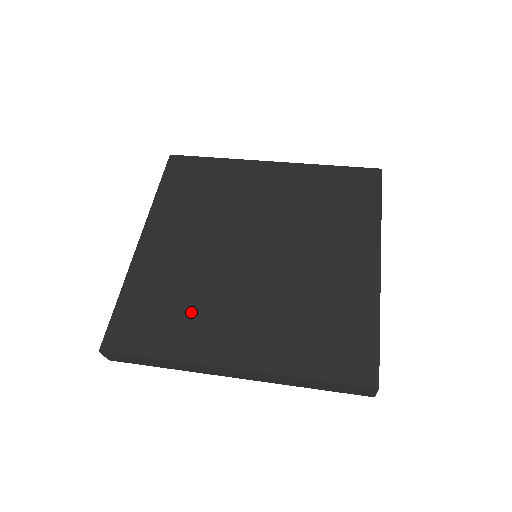
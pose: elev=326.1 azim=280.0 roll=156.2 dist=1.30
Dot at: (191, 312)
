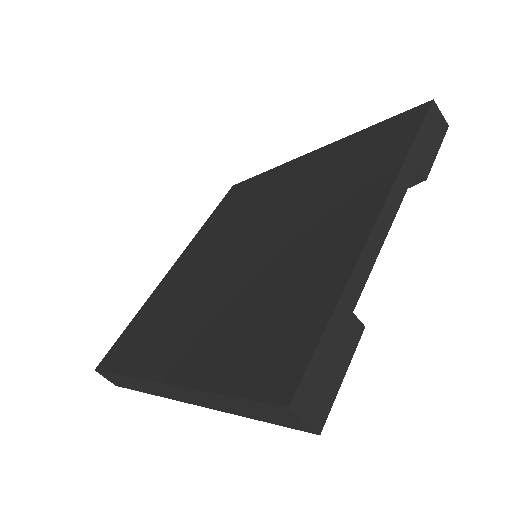
Dot at: (166, 324)
